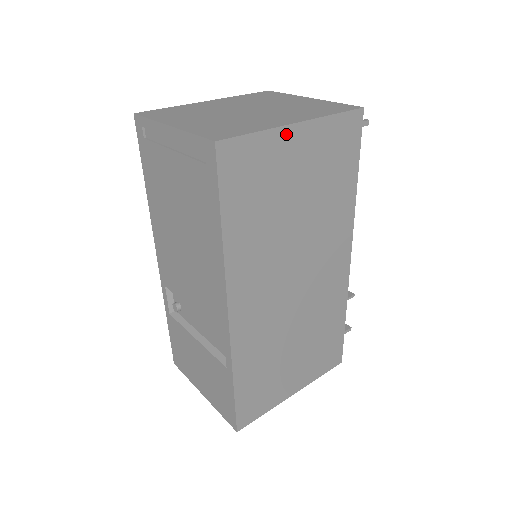
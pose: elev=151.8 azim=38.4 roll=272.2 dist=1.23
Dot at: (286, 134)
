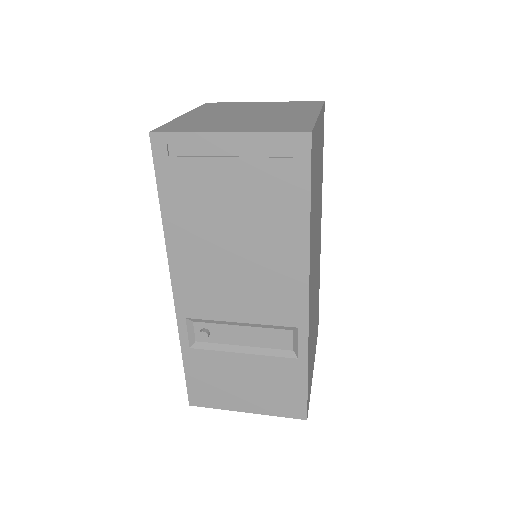
Dot at: (318, 124)
